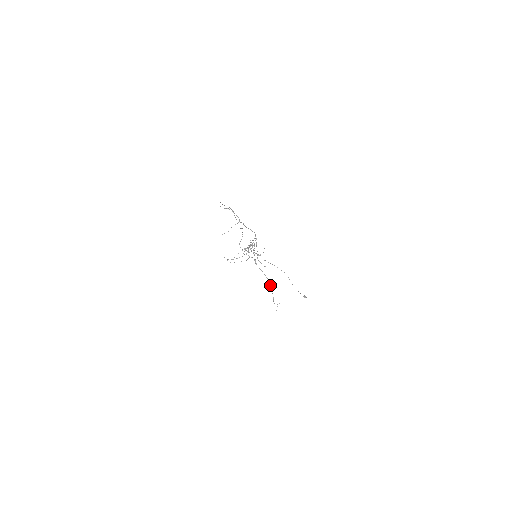
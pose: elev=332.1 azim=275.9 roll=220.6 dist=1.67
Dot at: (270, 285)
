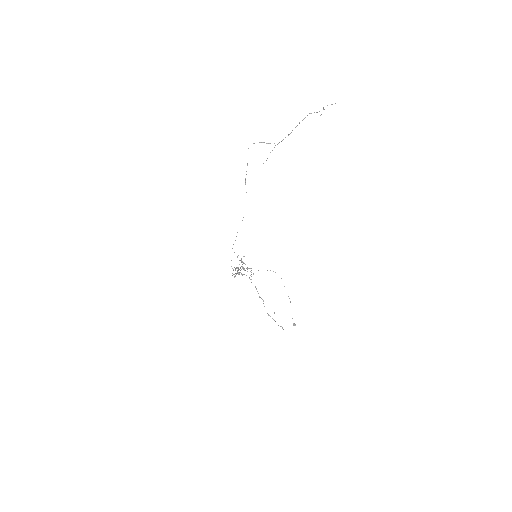
Dot at: occluded
